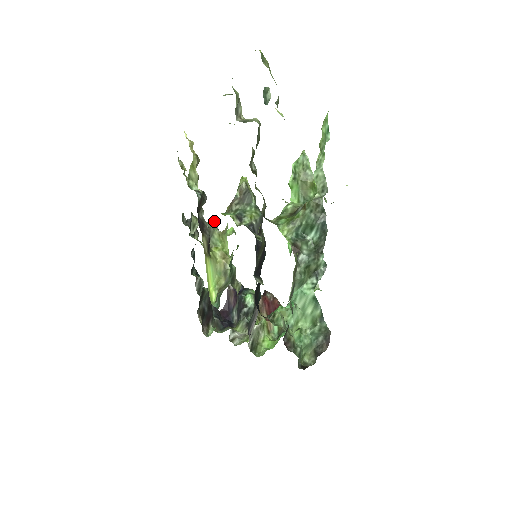
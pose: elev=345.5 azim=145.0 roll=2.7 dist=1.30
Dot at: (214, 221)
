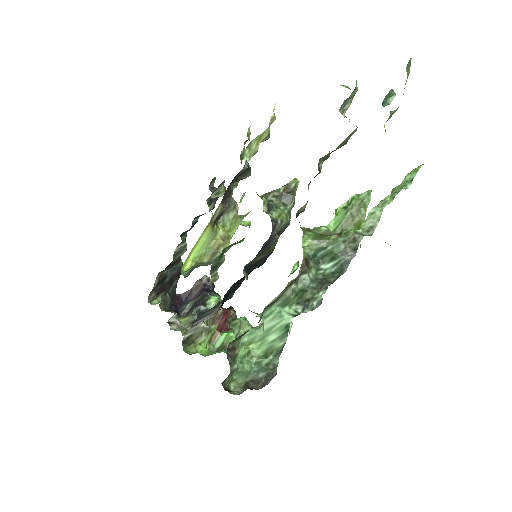
Dot at: occluded
